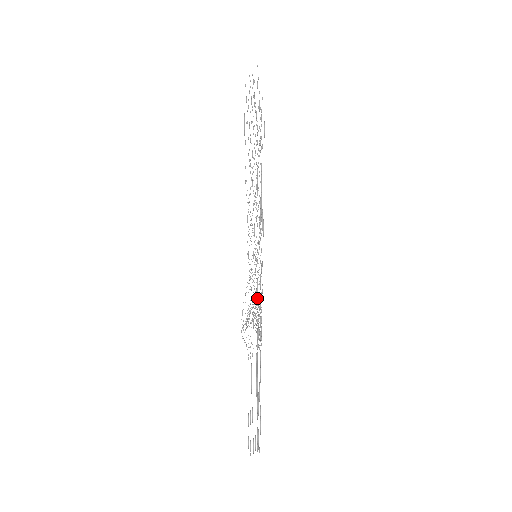
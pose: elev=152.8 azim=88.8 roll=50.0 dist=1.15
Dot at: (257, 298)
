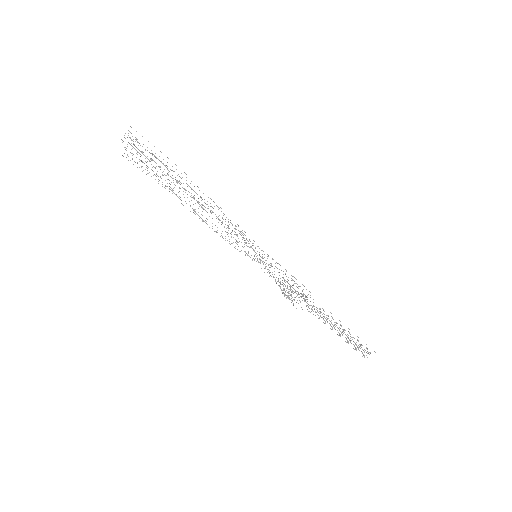
Dot at: occluded
